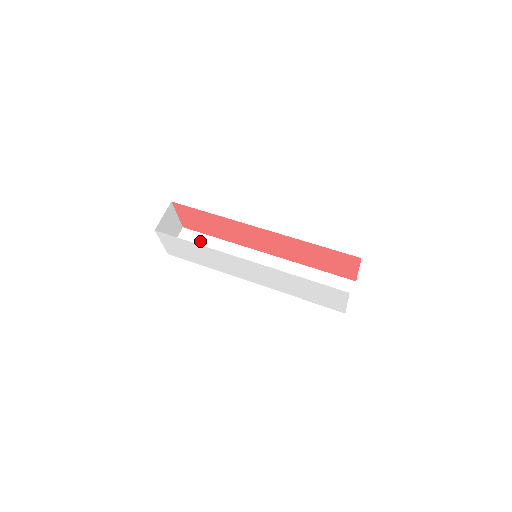
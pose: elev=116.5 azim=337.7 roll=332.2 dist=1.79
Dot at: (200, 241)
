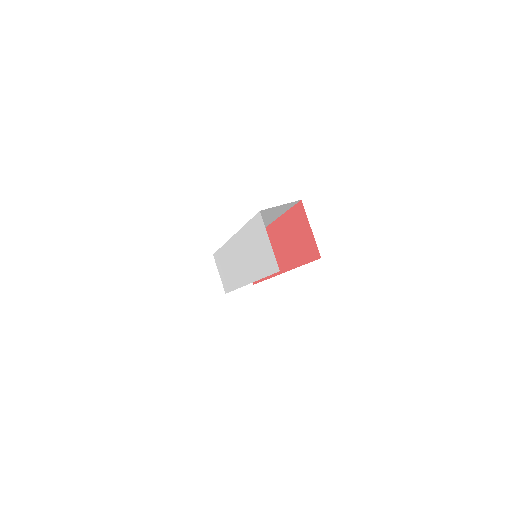
Dot at: occluded
